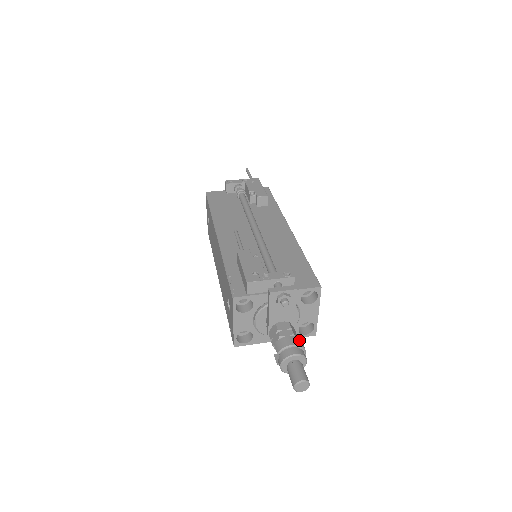
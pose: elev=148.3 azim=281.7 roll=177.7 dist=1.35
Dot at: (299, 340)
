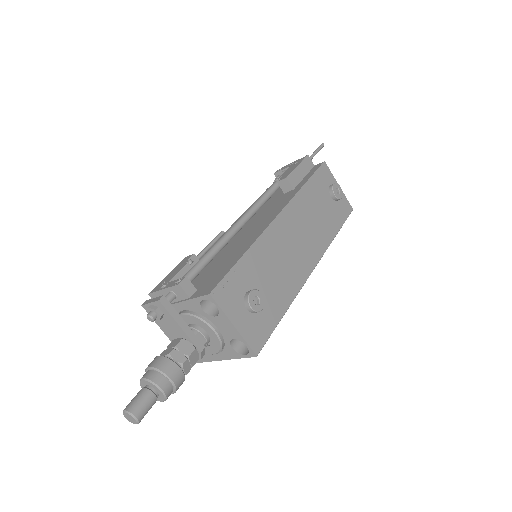
Dot at: (165, 362)
